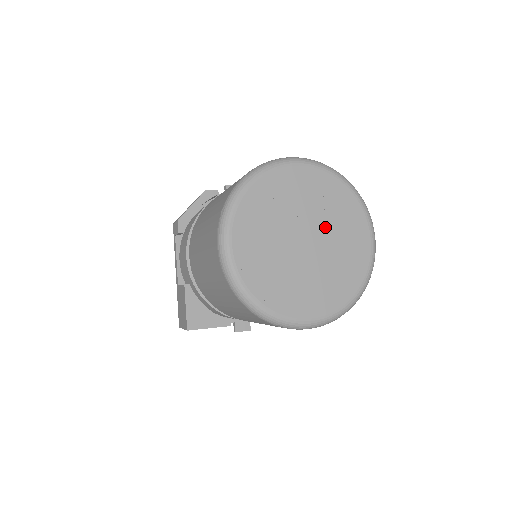
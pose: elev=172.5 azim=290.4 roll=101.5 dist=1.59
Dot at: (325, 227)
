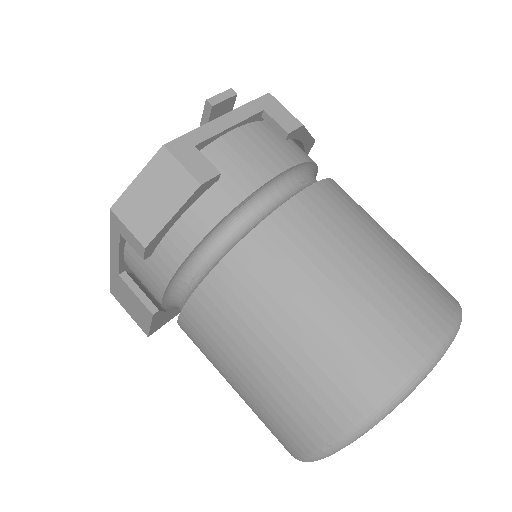
Dot at: occluded
